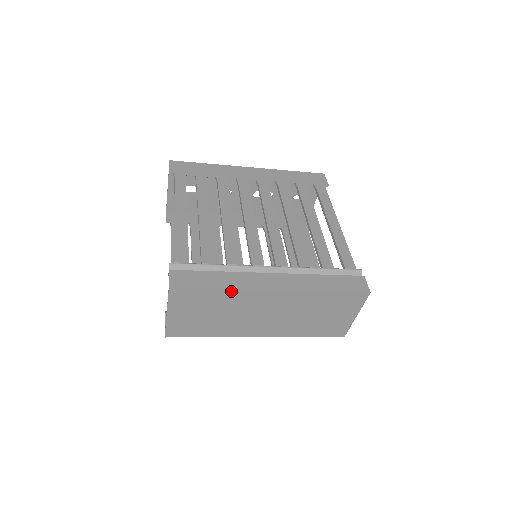
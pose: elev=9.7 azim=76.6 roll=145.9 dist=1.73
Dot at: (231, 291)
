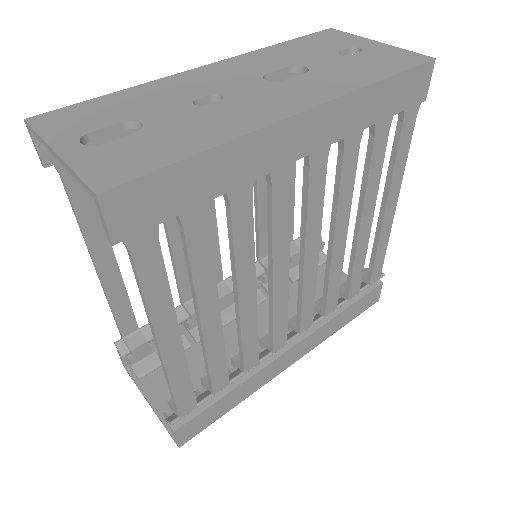
Dot at: (246, 394)
